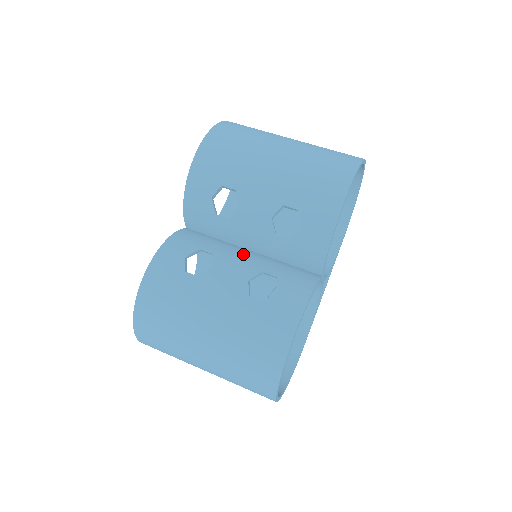
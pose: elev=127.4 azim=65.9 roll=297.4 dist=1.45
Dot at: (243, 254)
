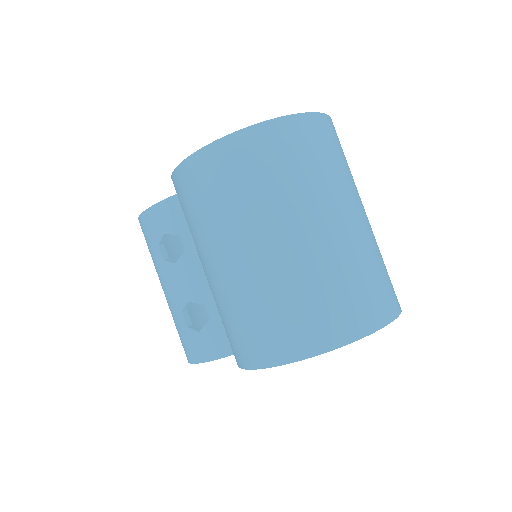
Dot at: occluded
